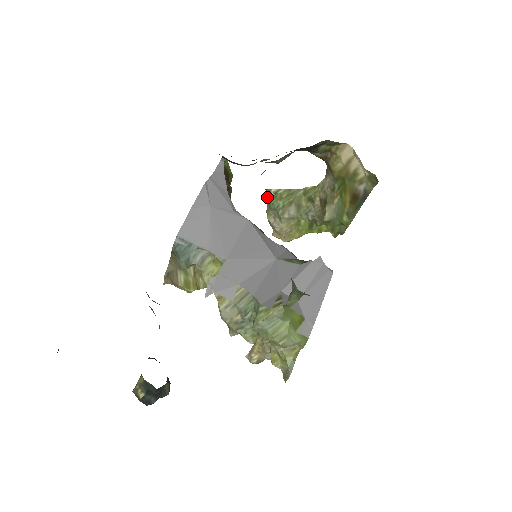
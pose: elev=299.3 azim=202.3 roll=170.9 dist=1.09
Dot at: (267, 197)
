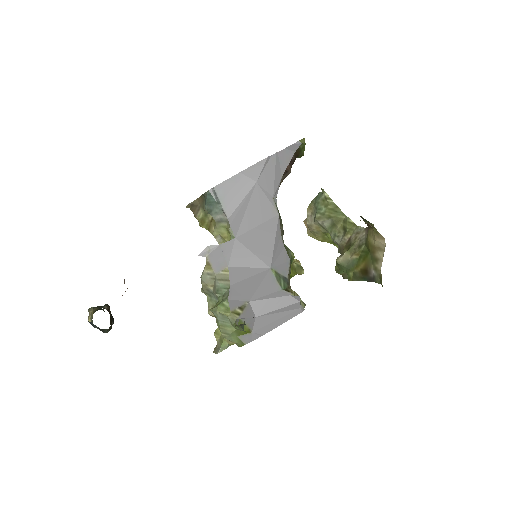
Dot at: (319, 192)
